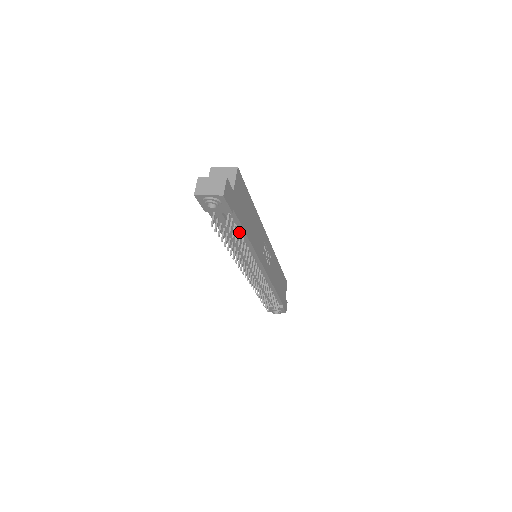
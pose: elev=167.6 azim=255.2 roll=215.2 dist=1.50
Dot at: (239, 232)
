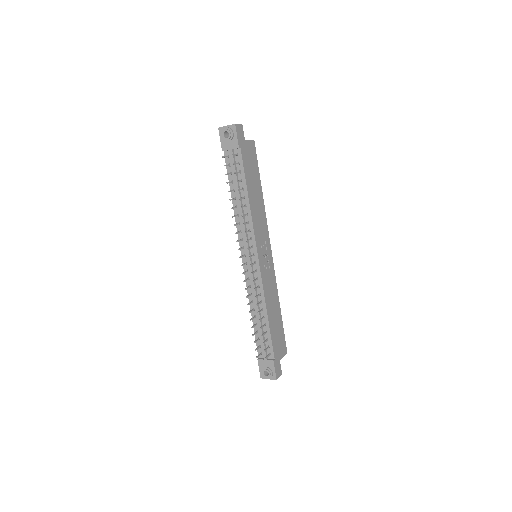
Dot at: (242, 185)
